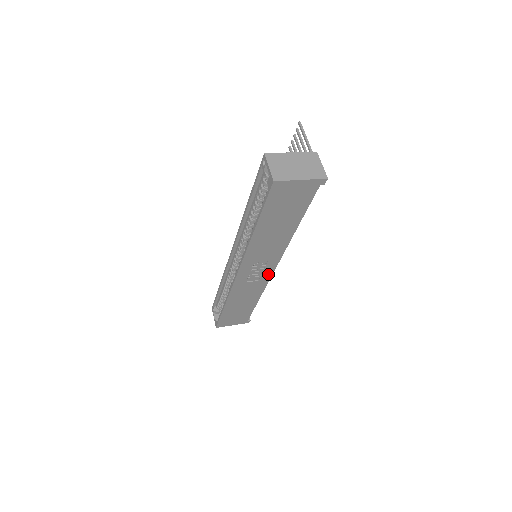
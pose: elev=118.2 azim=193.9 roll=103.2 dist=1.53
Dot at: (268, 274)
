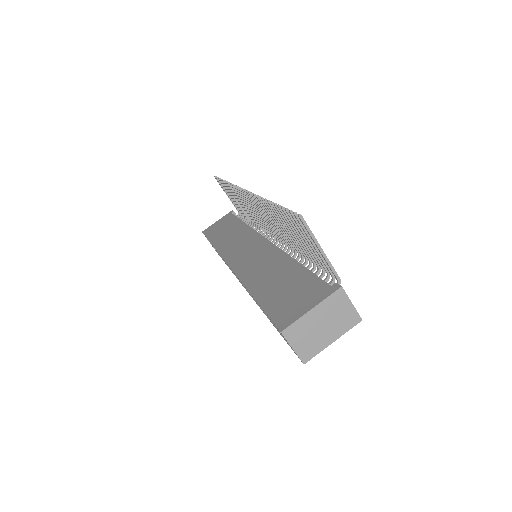
Dot at: occluded
